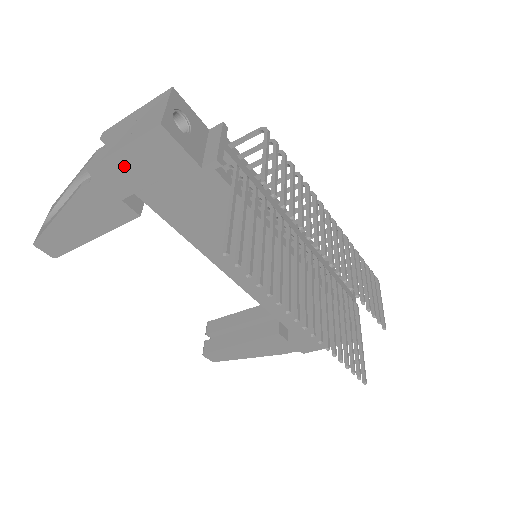
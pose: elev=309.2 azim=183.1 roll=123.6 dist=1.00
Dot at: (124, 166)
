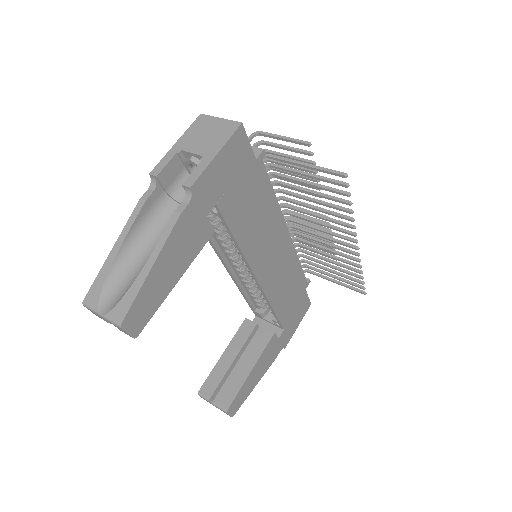
Dot at: (215, 174)
